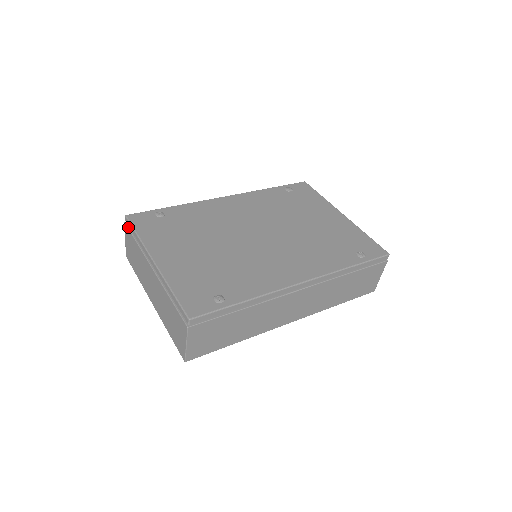
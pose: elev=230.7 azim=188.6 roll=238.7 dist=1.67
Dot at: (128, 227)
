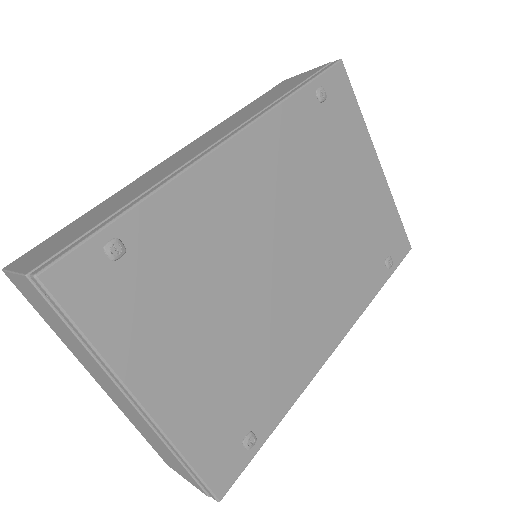
Dot at: (42, 294)
